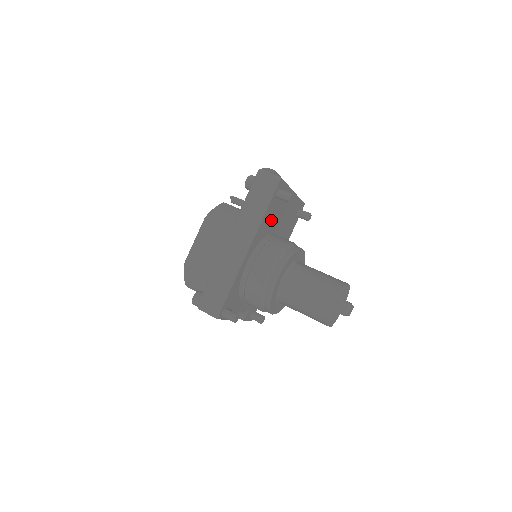
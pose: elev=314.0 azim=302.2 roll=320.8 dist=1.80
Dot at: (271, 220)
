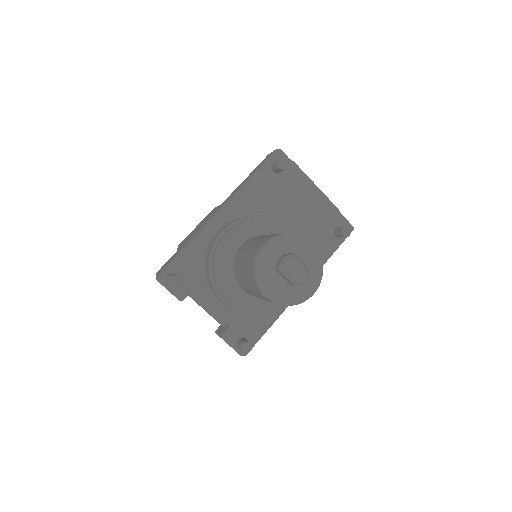
Dot at: (267, 200)
